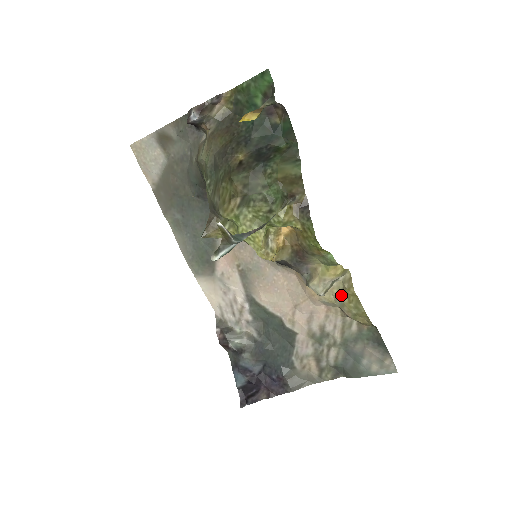
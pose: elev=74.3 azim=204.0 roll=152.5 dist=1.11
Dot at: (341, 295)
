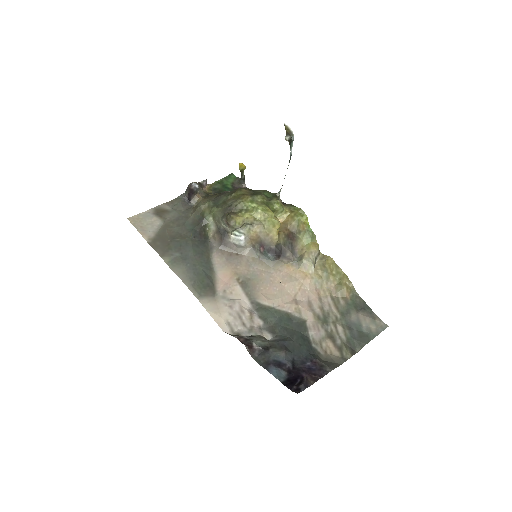
Dot at: (324, 268)
